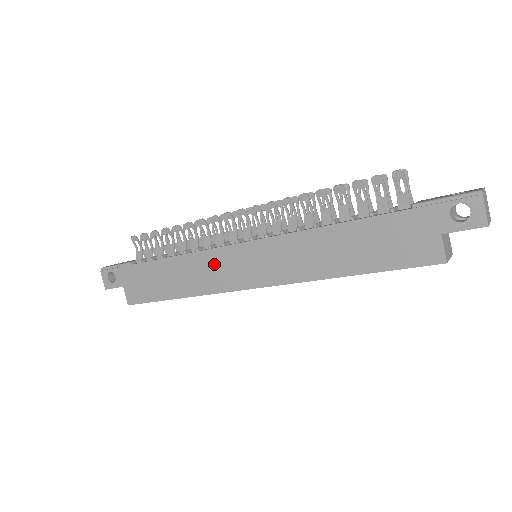
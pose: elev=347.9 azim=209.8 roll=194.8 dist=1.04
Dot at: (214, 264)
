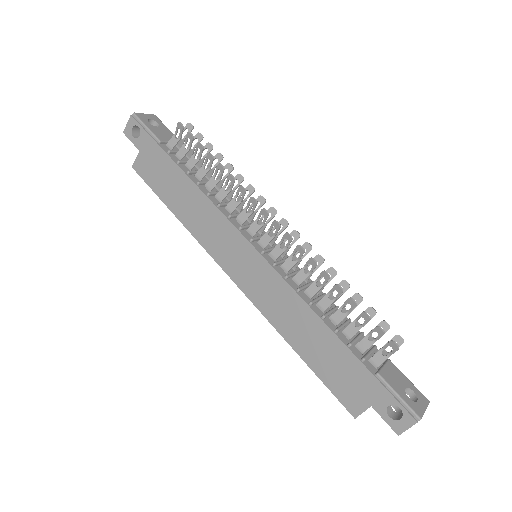
Dot at: (221, 231)
